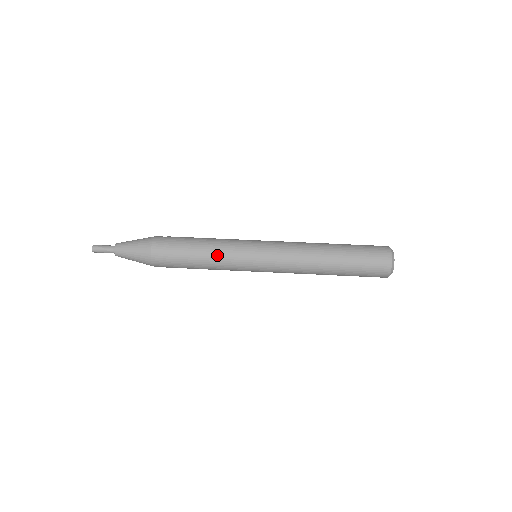
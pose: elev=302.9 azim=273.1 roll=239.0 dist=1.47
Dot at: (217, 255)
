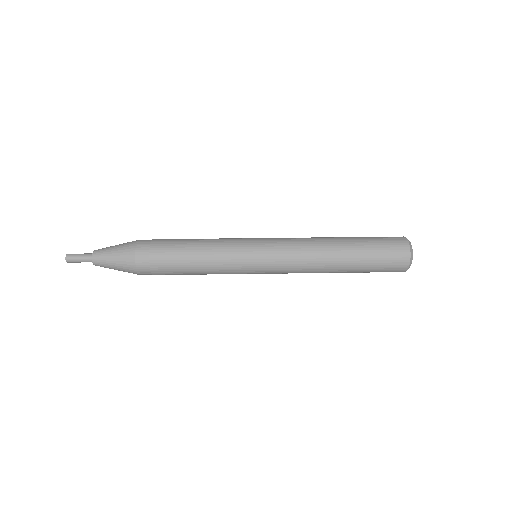
Dot at: (212, 255)
